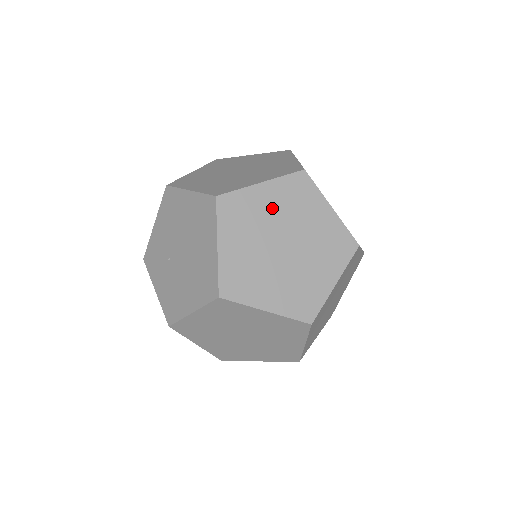
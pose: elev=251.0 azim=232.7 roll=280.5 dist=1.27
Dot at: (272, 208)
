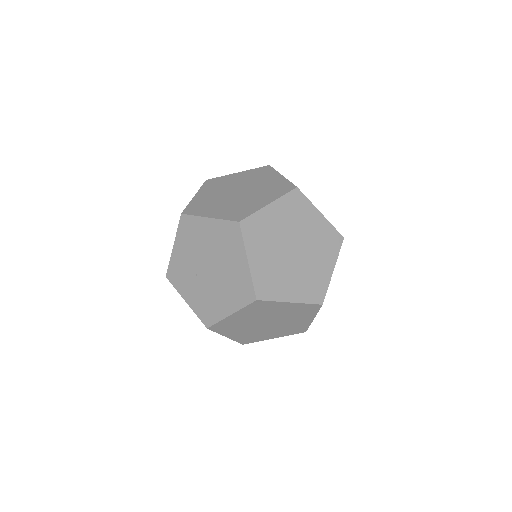
Dot at: (280, 223)
